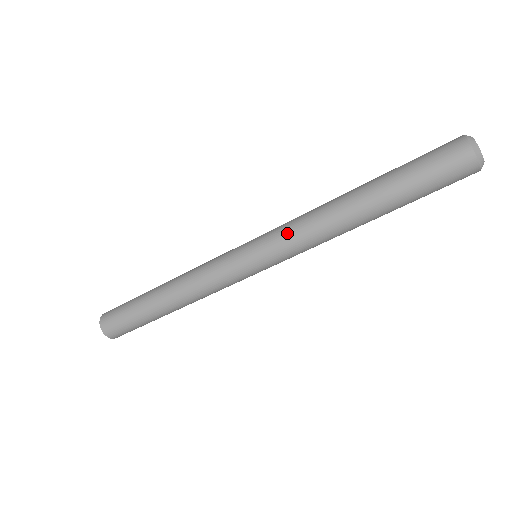
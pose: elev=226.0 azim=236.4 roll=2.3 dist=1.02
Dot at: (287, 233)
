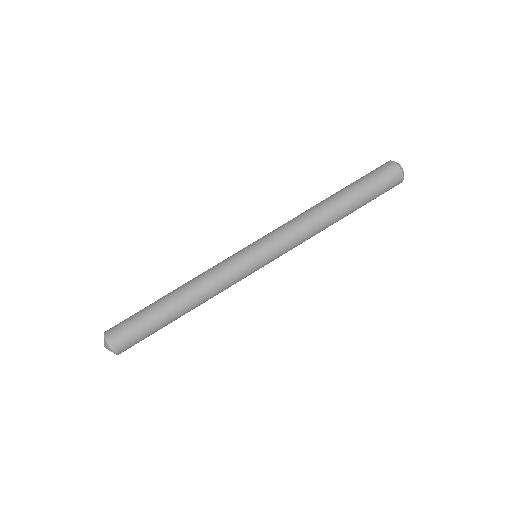
Dot at: (282, 228)
